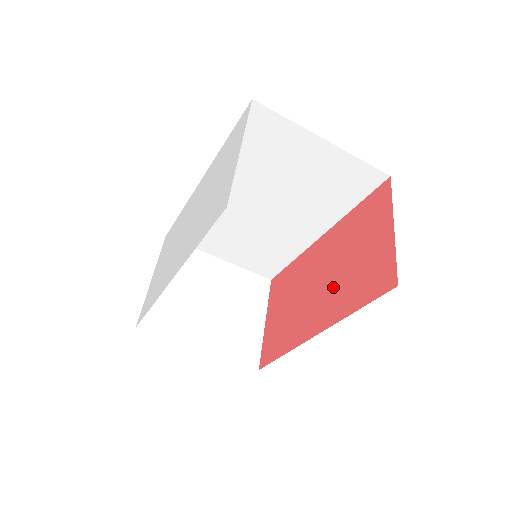
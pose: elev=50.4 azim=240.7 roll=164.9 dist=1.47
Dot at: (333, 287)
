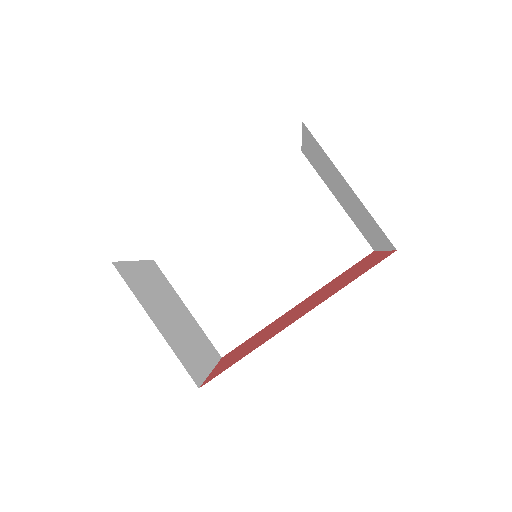
Dot at: (318, 299)
